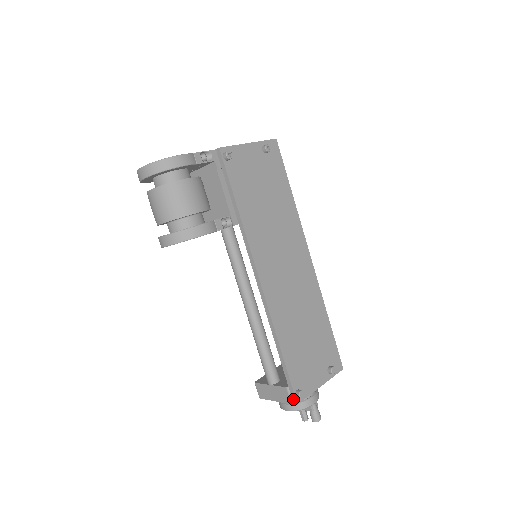
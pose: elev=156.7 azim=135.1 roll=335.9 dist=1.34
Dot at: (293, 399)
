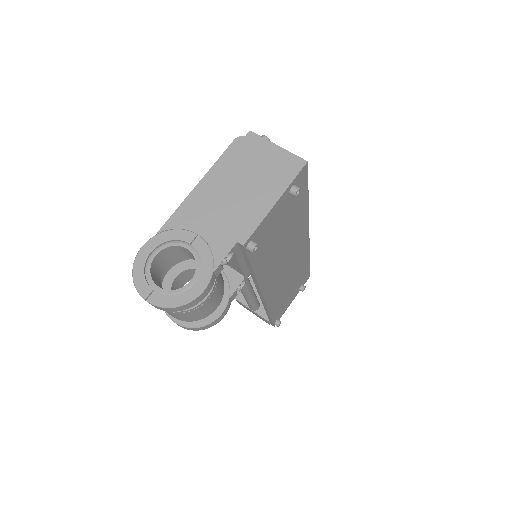
Dot at: (271, 324)
